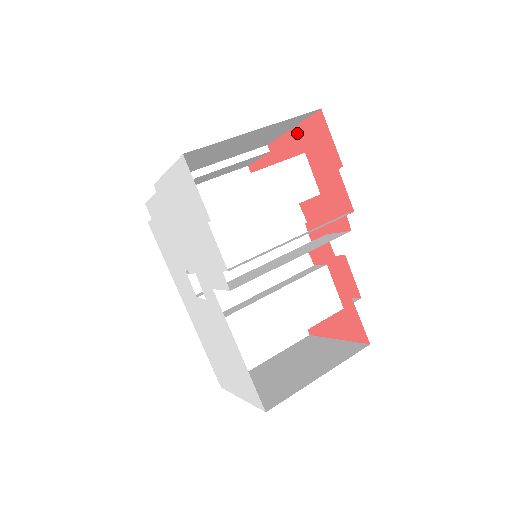
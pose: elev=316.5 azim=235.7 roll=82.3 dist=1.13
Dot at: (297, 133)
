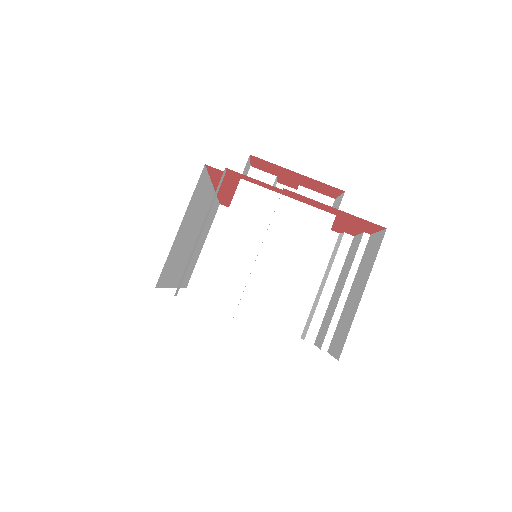
Dot at: (340, 212)
